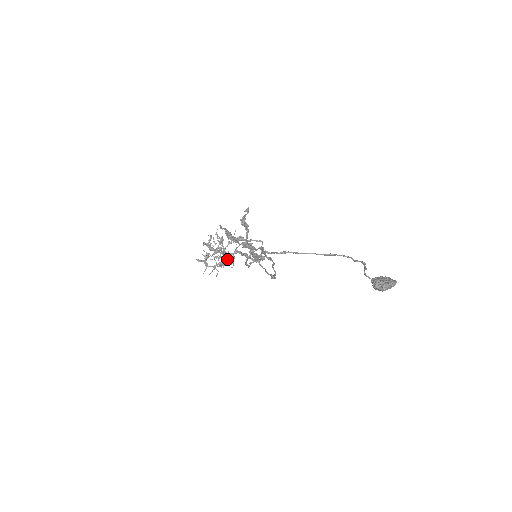
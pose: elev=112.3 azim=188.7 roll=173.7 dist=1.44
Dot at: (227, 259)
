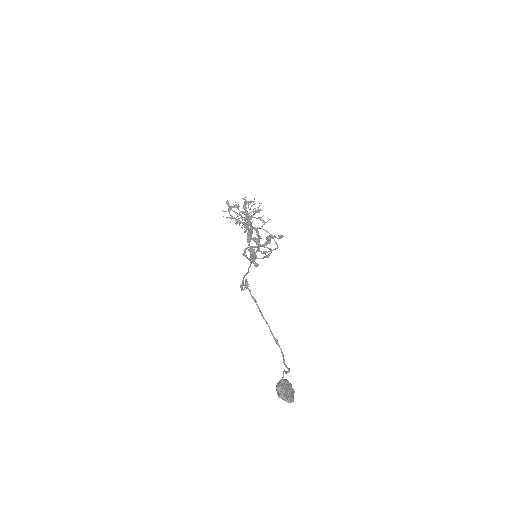
Dot at: (245, 225)
